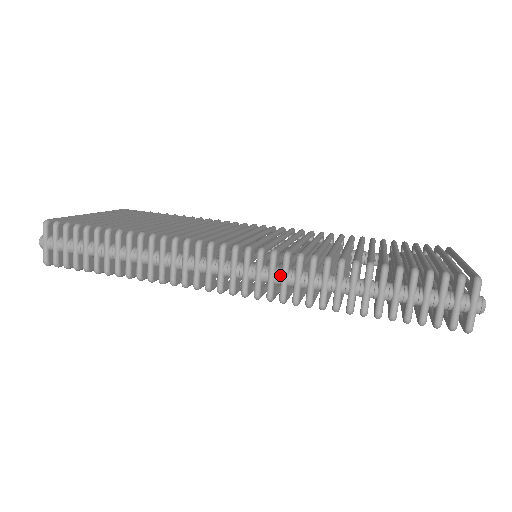
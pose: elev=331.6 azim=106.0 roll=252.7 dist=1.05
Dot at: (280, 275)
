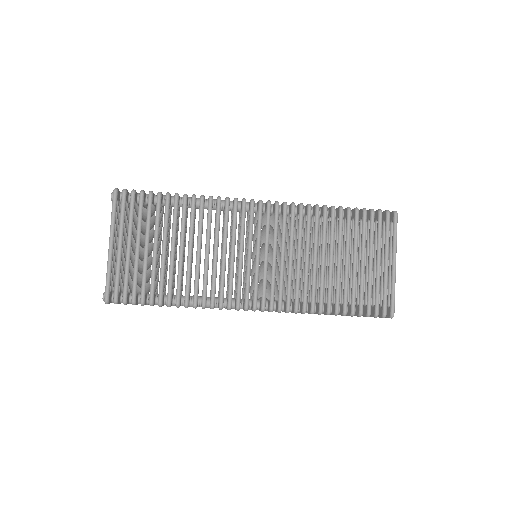
Dot at: (287, 206)
